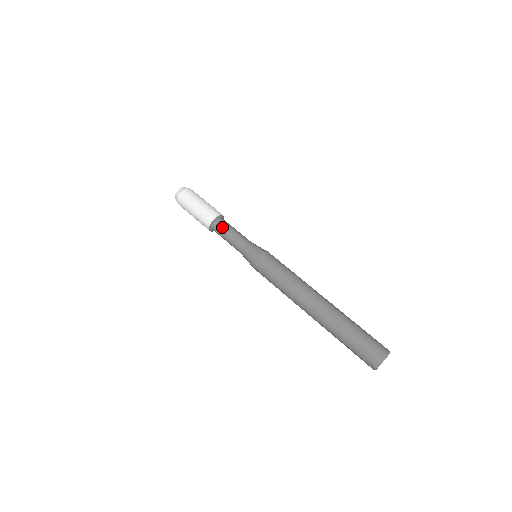
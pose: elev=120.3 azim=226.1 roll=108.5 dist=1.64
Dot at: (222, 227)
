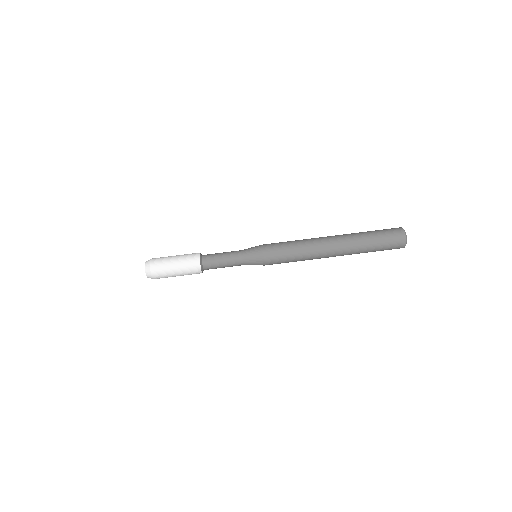
Dot at: (212, 263)
